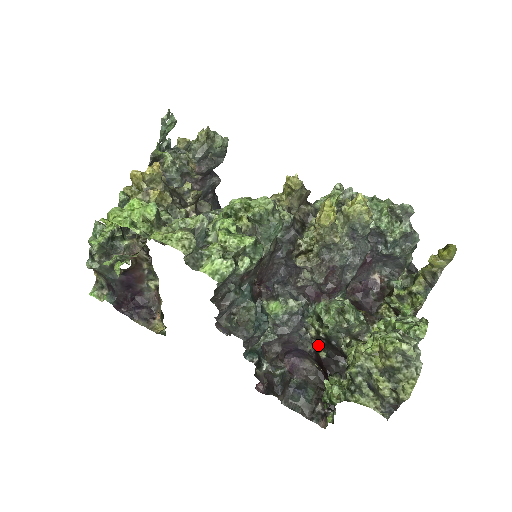
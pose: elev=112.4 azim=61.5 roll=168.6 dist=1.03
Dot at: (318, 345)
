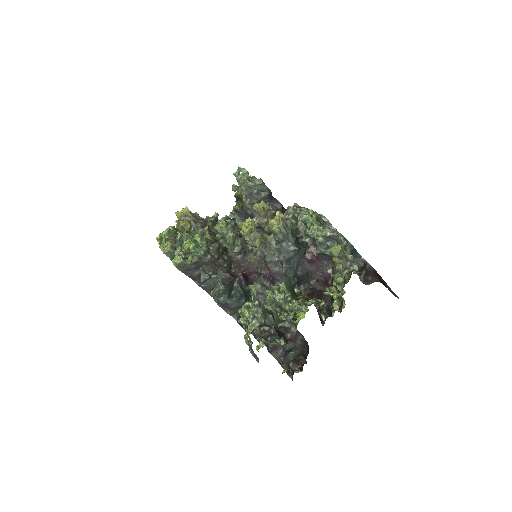
Dot at: occluded
